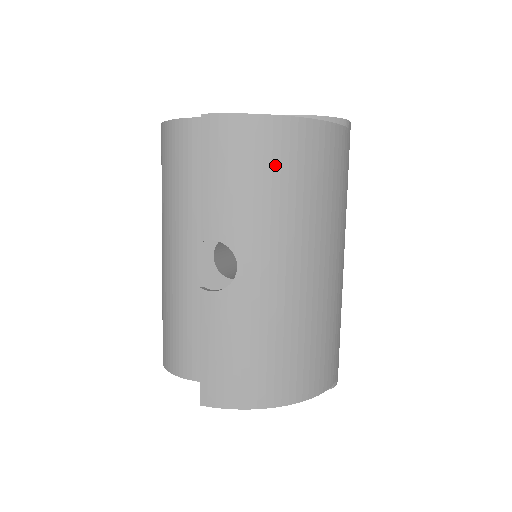
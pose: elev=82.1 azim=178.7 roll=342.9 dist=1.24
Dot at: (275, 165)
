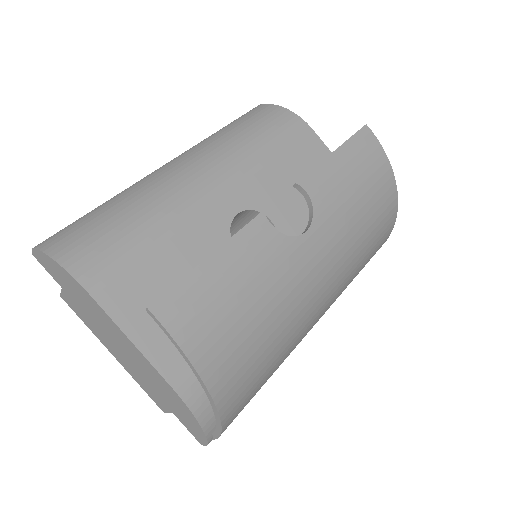
Dot at: (375, 207)
